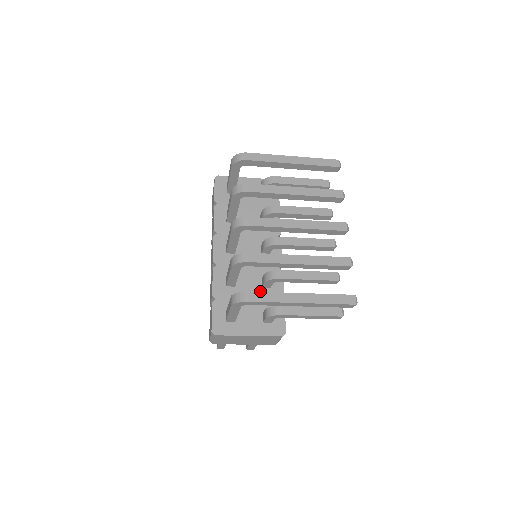
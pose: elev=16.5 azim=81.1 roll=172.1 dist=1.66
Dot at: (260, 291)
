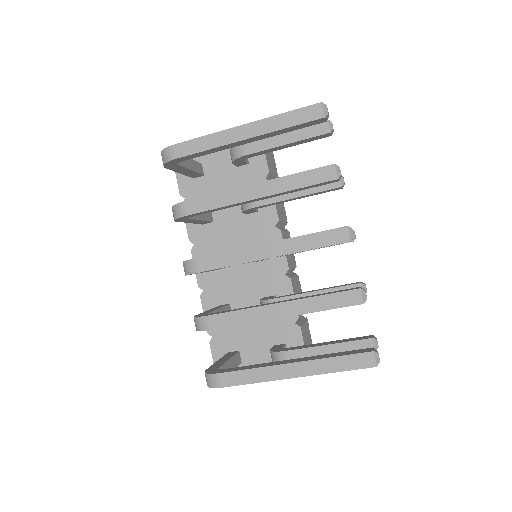
Dot at: occluded
